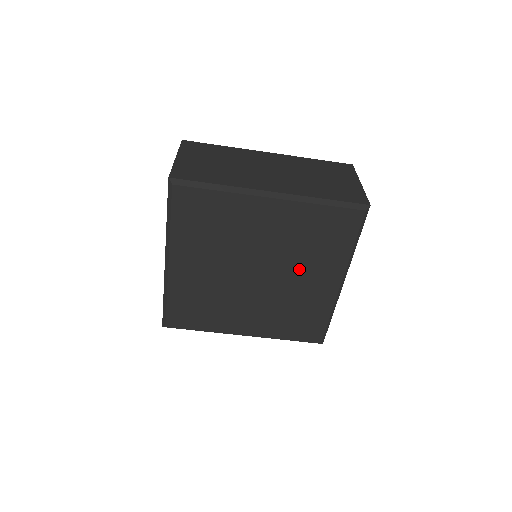
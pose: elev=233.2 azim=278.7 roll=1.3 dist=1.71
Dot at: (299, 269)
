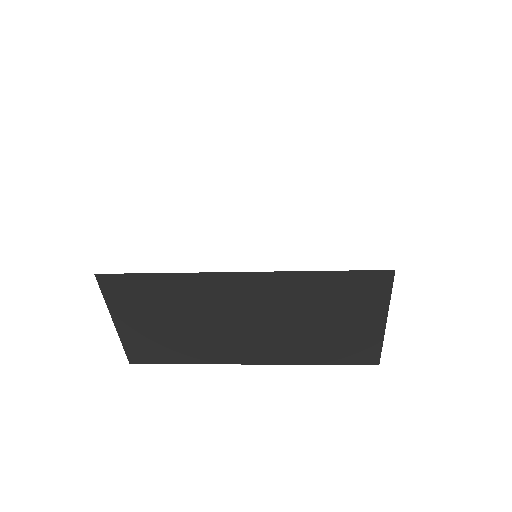
Dot at: occluded
